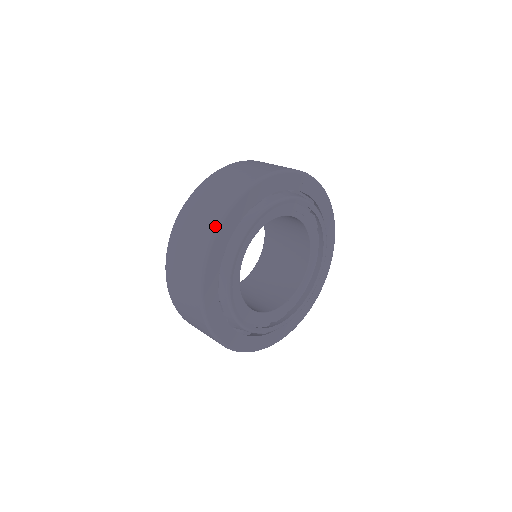
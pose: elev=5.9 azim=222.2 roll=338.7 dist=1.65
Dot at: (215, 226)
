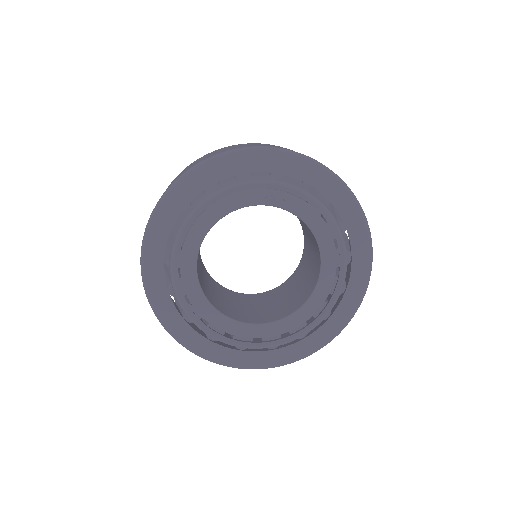
Dot at: (144, 232)
